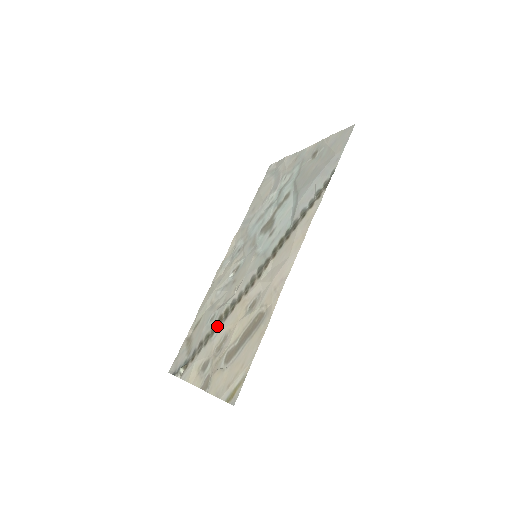
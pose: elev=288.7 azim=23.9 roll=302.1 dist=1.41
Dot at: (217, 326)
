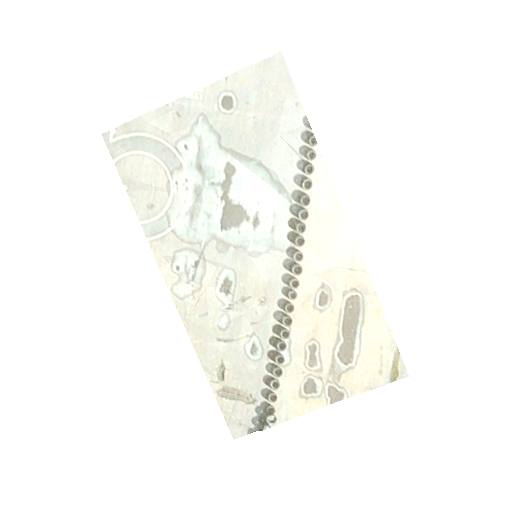
Dot at: (279, 350)
